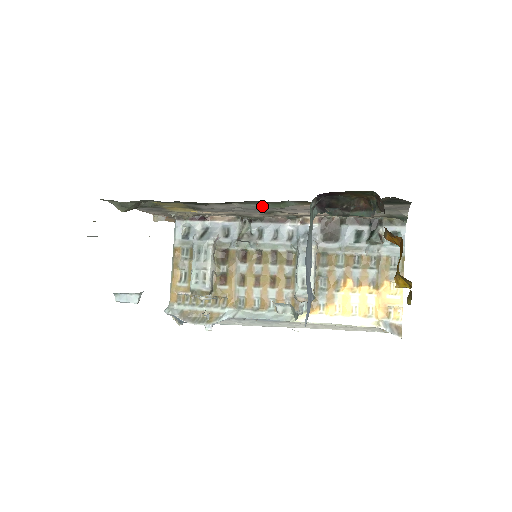
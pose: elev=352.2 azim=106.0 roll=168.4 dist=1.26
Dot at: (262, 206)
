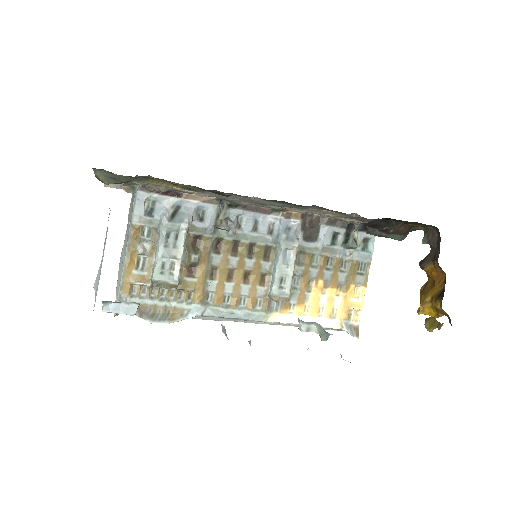
Dot at: (282, 205)
